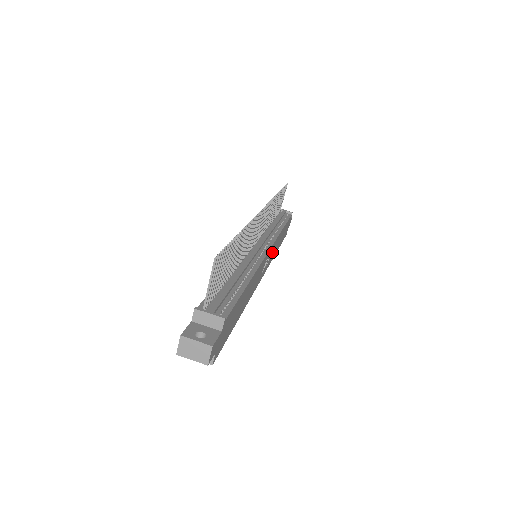
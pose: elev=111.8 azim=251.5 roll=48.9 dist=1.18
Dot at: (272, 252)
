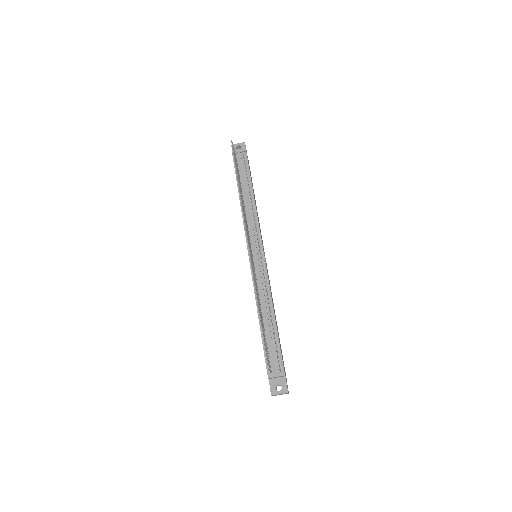
Dot at: occluded
